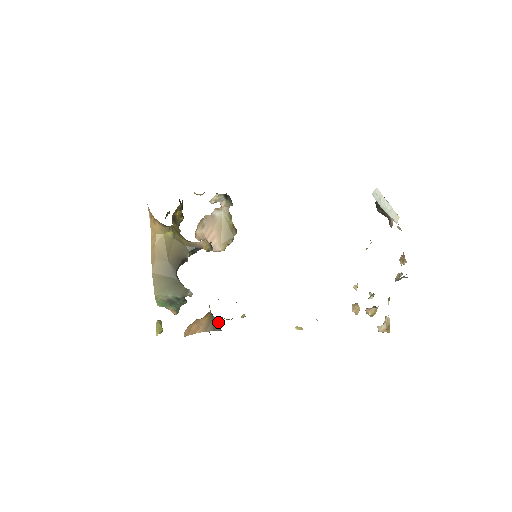
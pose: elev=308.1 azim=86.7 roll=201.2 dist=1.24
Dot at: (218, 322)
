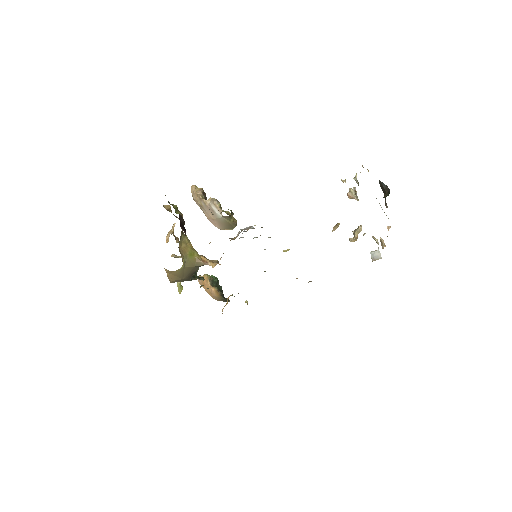
Dot at: occluded
